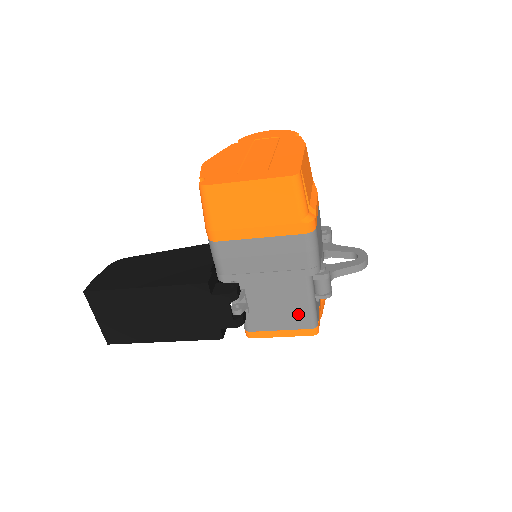
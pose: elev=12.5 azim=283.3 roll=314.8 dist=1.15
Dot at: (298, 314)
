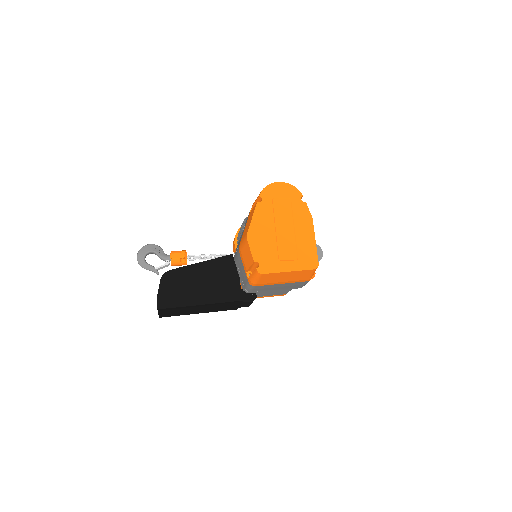
Dot at: (282, 292)
